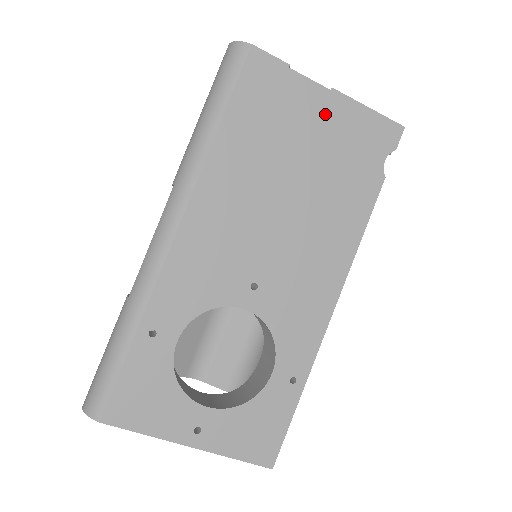
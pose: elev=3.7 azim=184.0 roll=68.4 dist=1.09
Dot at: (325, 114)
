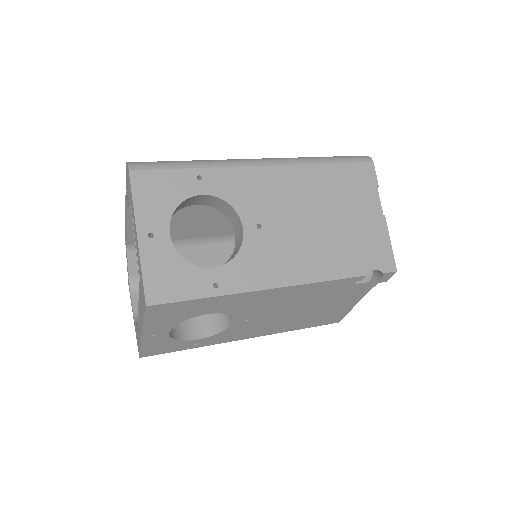
Dot at: (371, 219)
